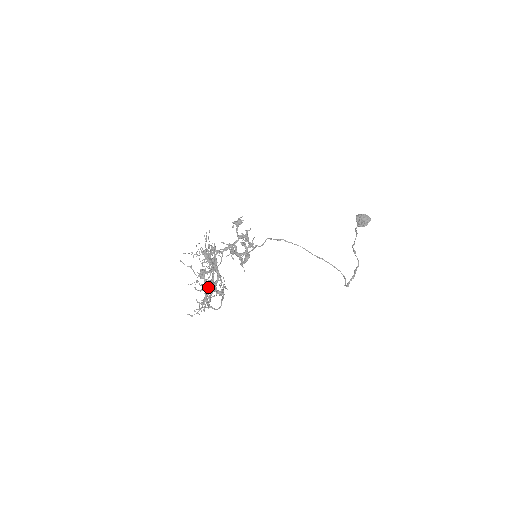
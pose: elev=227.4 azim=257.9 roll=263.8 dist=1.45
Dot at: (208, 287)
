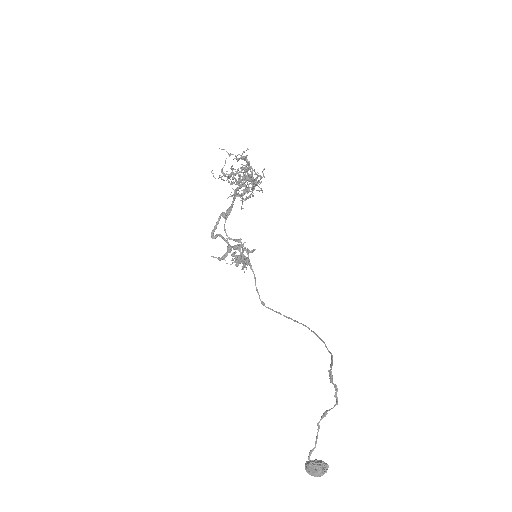
Dot at: (251, 166)
